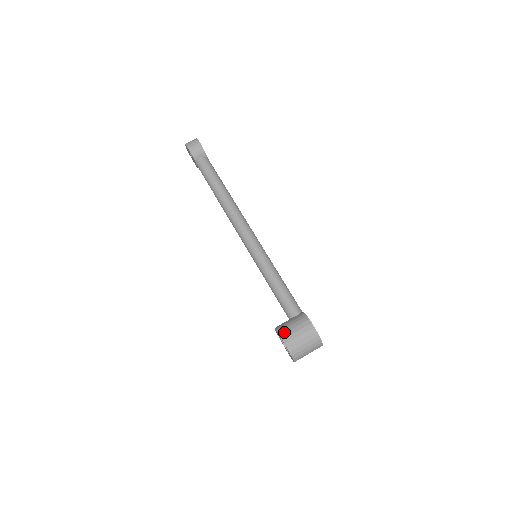
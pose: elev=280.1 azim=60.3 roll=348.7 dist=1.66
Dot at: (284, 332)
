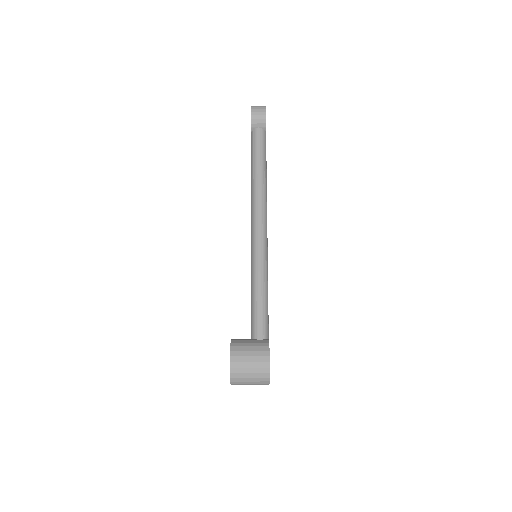
Dot at: (237, 349)
